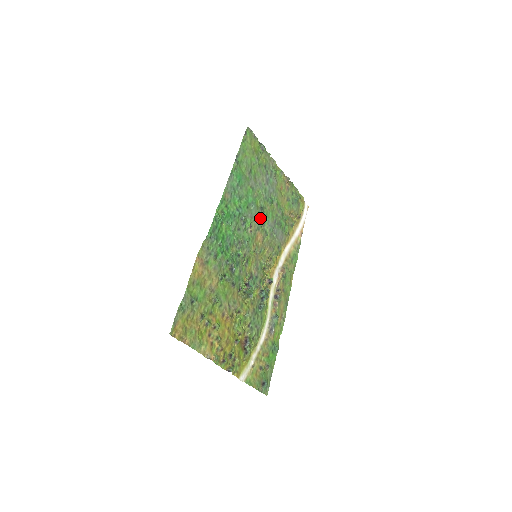
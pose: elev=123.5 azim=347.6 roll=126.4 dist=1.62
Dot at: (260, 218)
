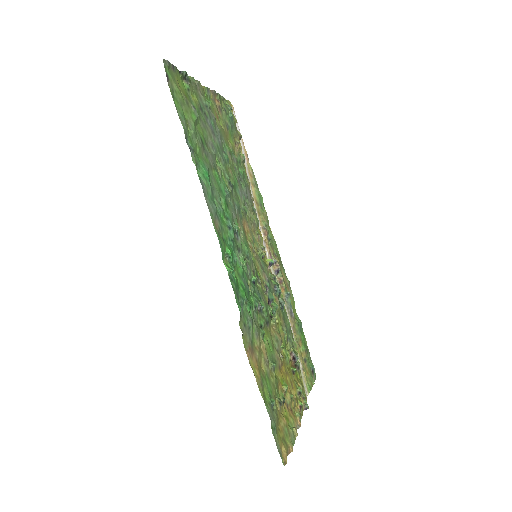
Dot at: (236, 200)
